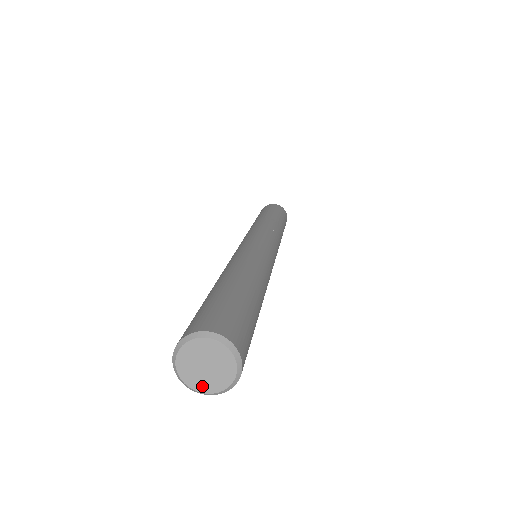
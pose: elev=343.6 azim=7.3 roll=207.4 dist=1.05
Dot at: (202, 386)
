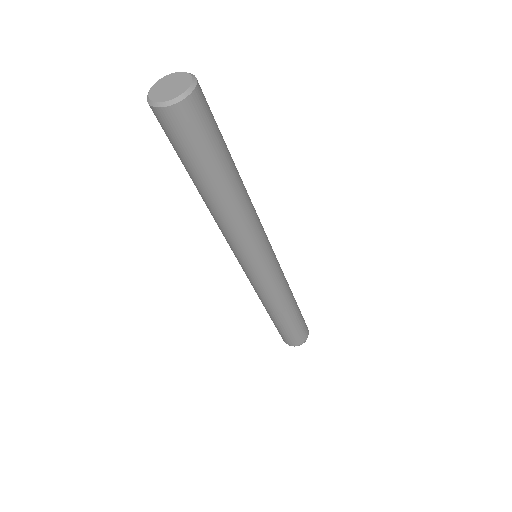
Dot at: (155, 95)
